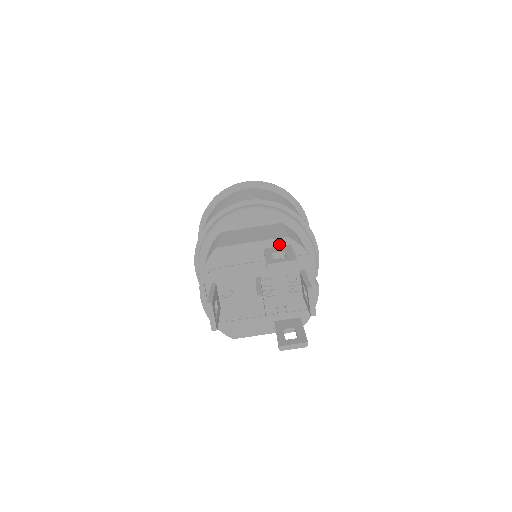
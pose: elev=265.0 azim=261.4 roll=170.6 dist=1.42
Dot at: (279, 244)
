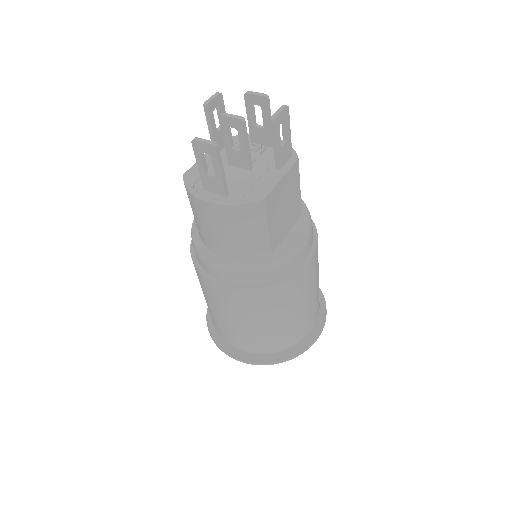
Dot at: occluded
